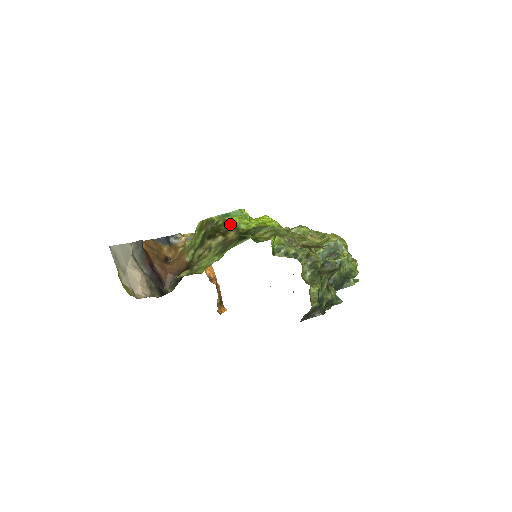
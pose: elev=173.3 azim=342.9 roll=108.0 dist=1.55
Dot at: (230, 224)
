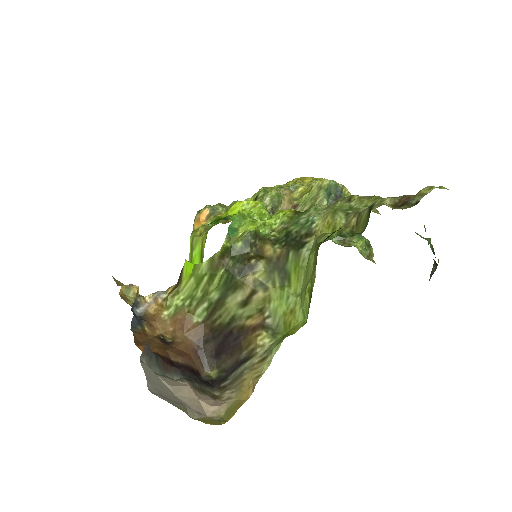
Dot at: (254, 238)
